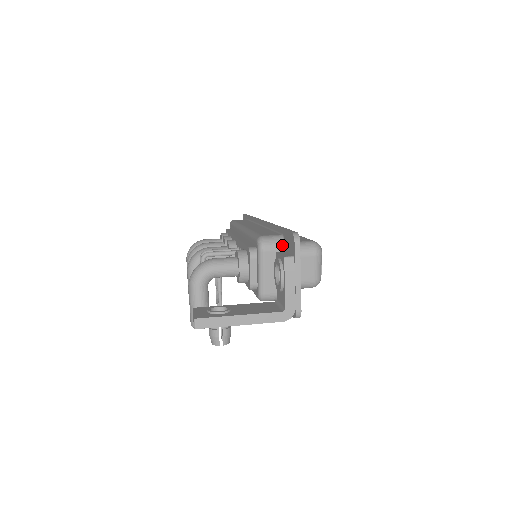
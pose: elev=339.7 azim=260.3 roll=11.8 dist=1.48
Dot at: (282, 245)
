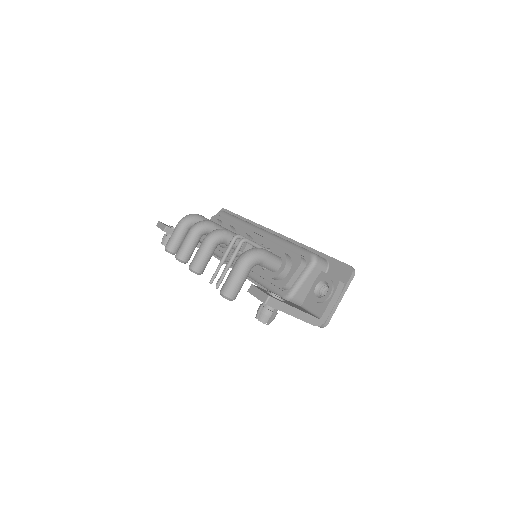
Dot at: (326, 268)
